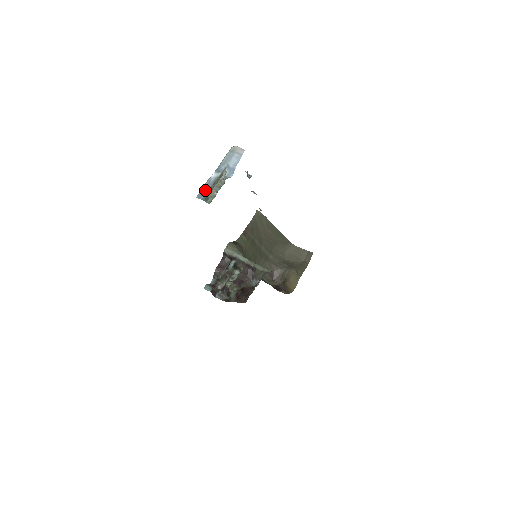
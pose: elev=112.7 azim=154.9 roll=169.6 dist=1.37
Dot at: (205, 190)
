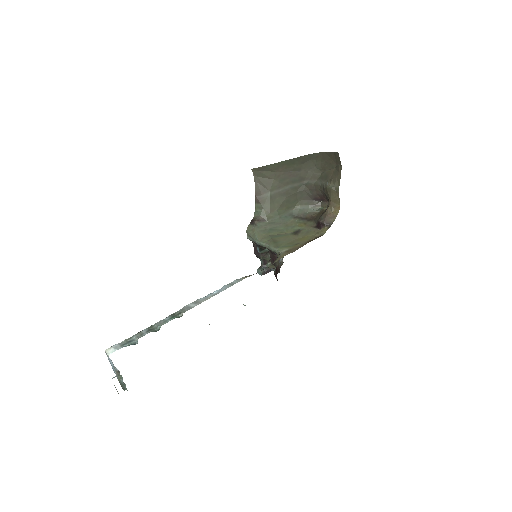
Dot at: (120, 384)
